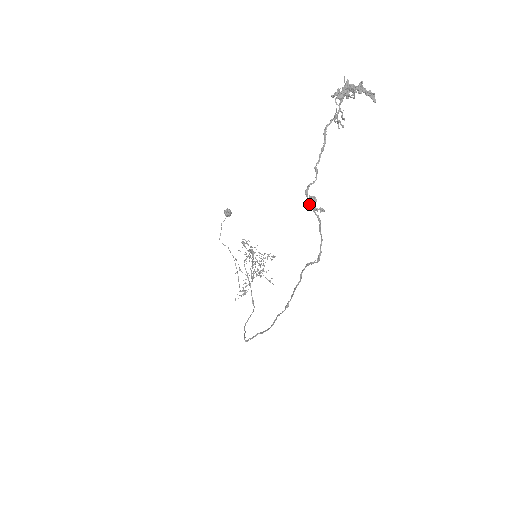
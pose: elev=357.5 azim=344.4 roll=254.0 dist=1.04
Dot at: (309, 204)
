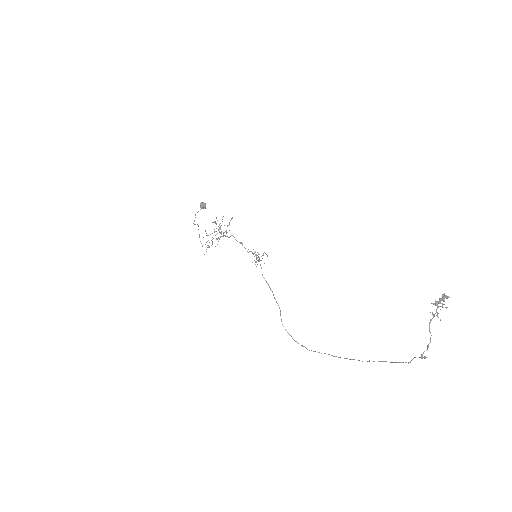
Dot at: occluded
